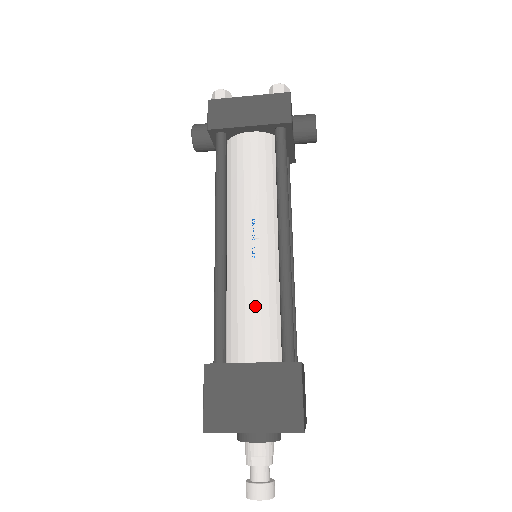
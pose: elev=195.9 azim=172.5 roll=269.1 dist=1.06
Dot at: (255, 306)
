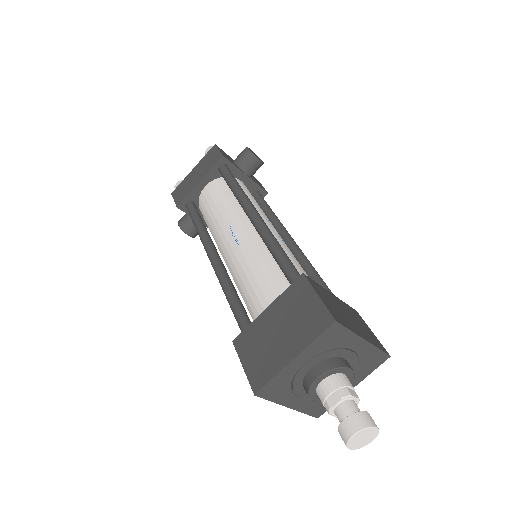
Dot at: (256, 274)
